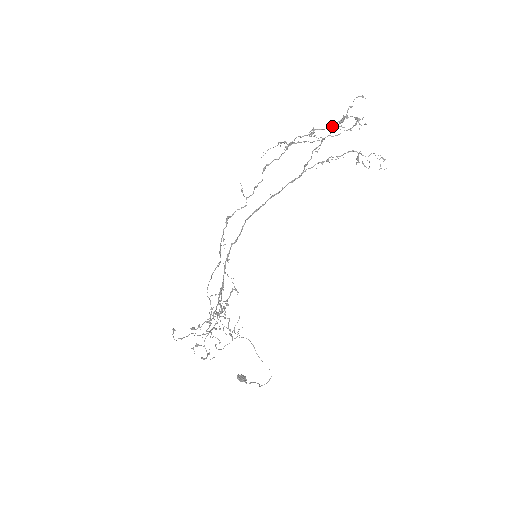
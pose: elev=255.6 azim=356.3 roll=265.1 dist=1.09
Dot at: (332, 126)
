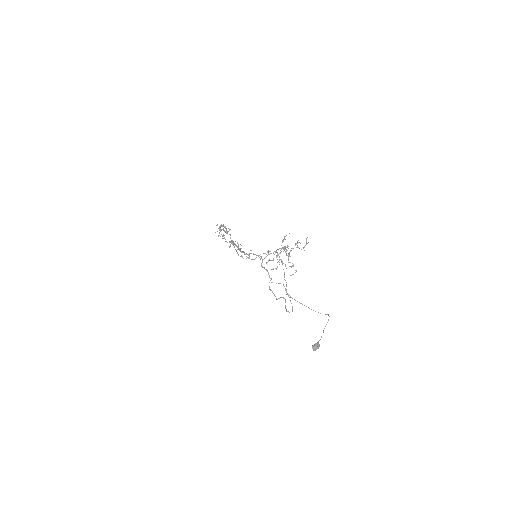
Dot at: (223, 230)
